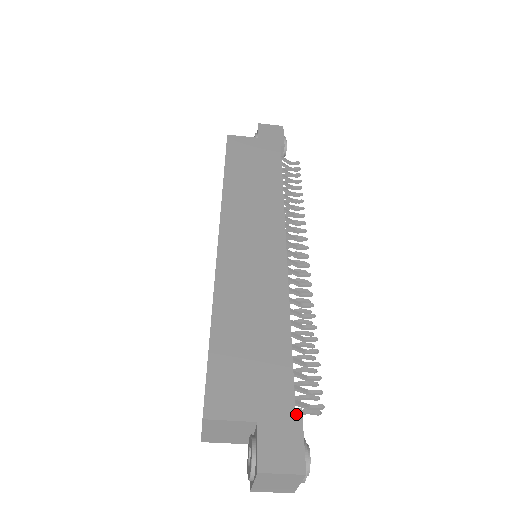
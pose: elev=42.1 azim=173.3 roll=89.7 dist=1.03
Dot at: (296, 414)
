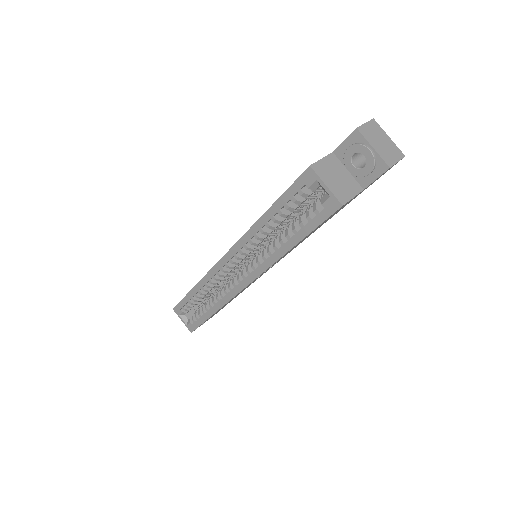
Dot at: occluded
